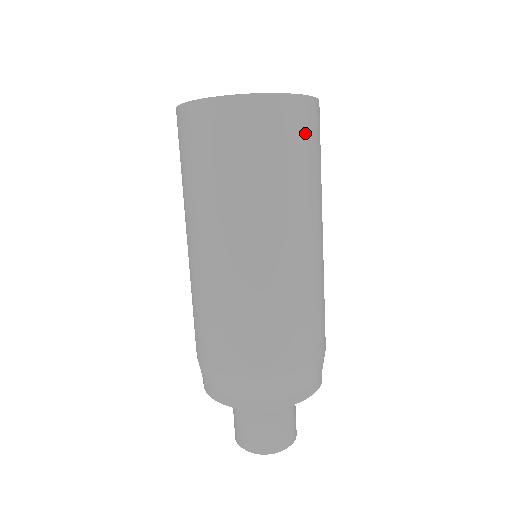
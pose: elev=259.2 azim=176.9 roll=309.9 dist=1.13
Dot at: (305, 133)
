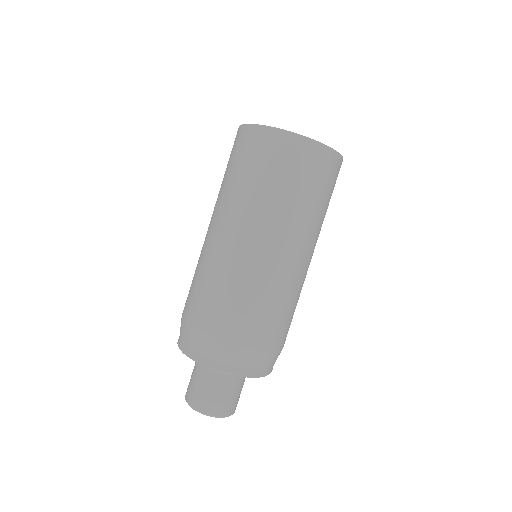
Dot at: occluded
